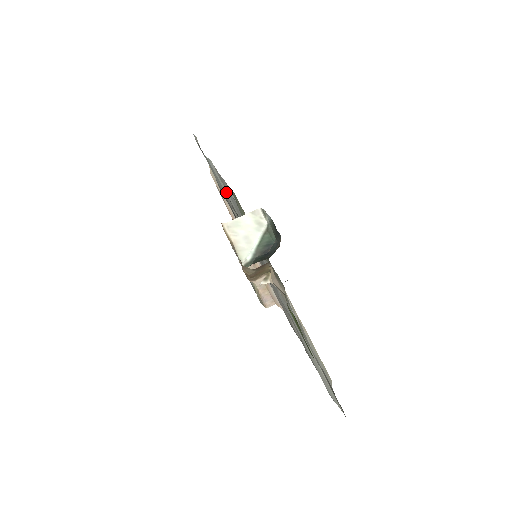
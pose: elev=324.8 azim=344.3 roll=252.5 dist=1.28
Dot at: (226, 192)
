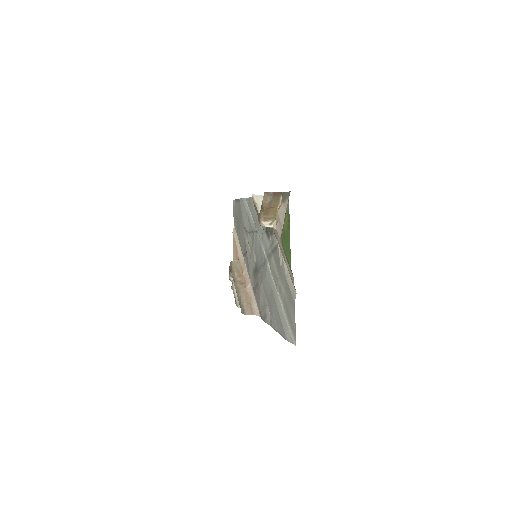
Dot at: (249, 215)
